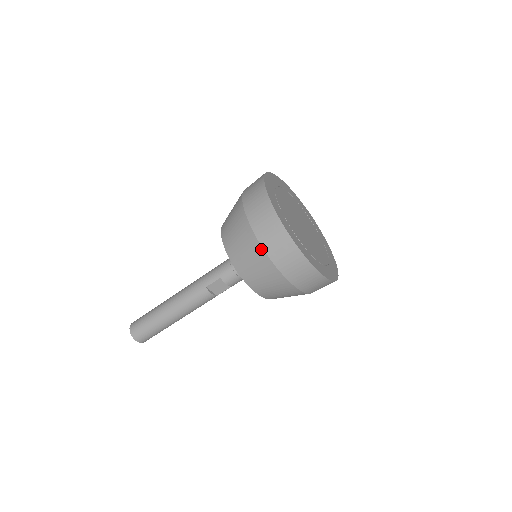
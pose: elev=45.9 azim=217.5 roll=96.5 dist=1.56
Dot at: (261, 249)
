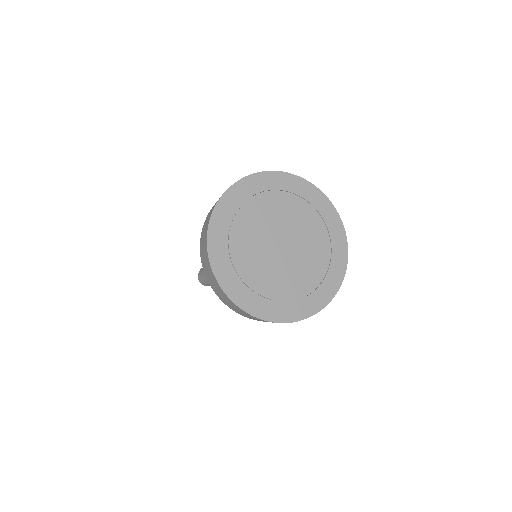
Dot at: (227, 305)
